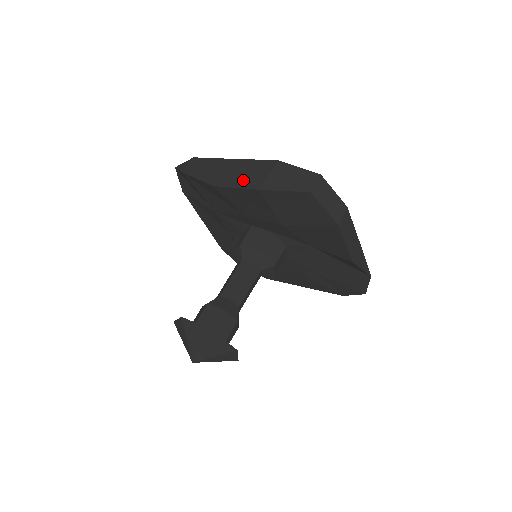
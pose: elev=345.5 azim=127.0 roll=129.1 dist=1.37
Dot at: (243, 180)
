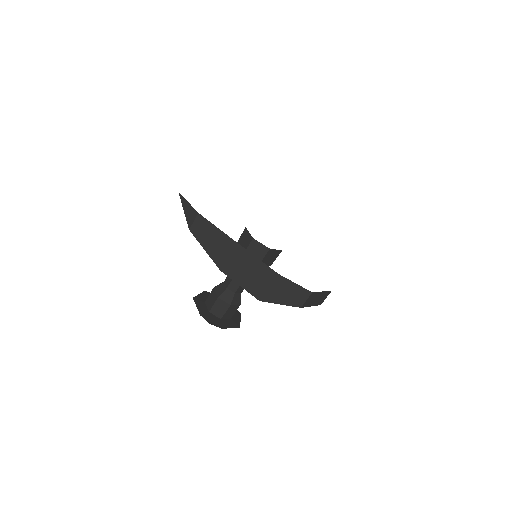
Dot at: (247, 281)
